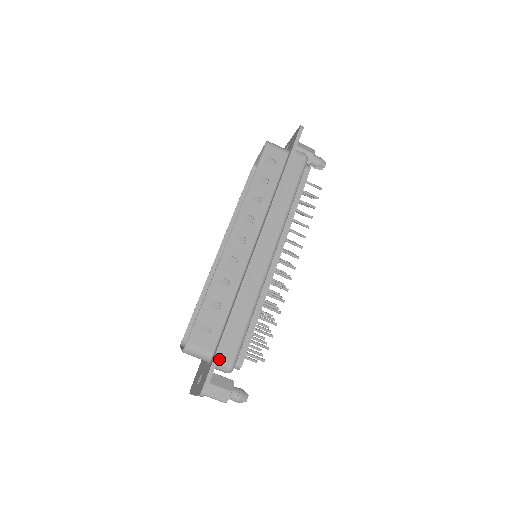
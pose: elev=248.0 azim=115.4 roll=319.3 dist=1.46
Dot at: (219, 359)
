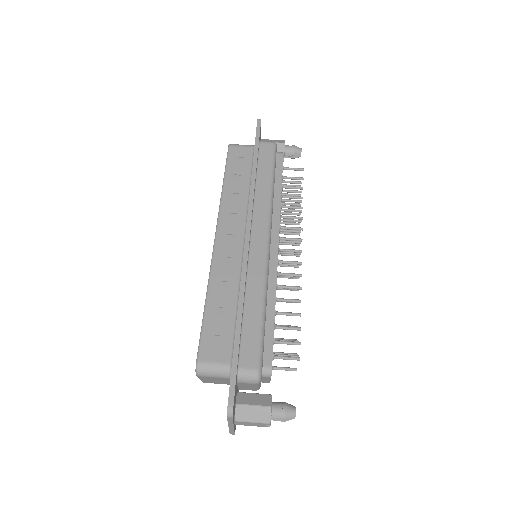
Dot at: (239, 367)
